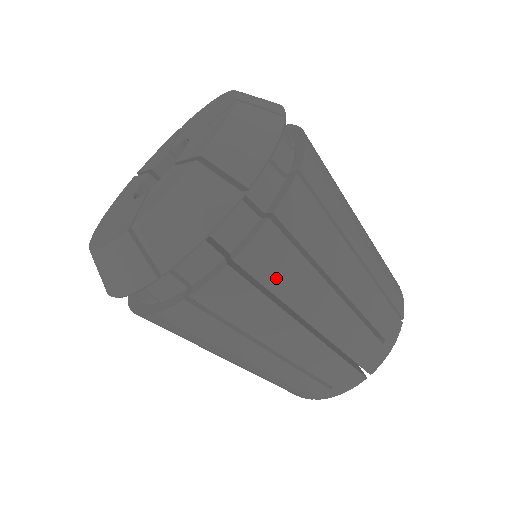
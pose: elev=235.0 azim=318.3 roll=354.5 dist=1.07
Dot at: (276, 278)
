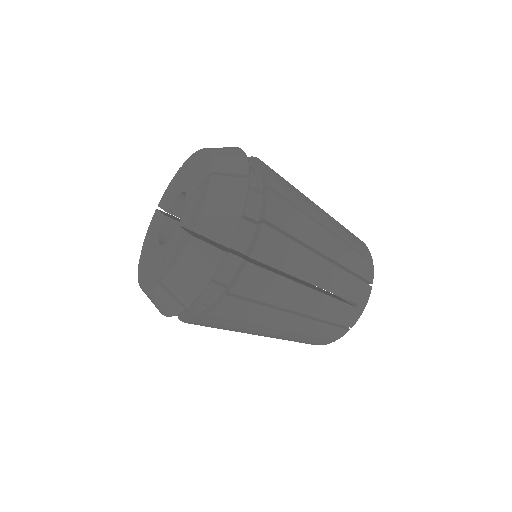
Dot at: (222, 328)
